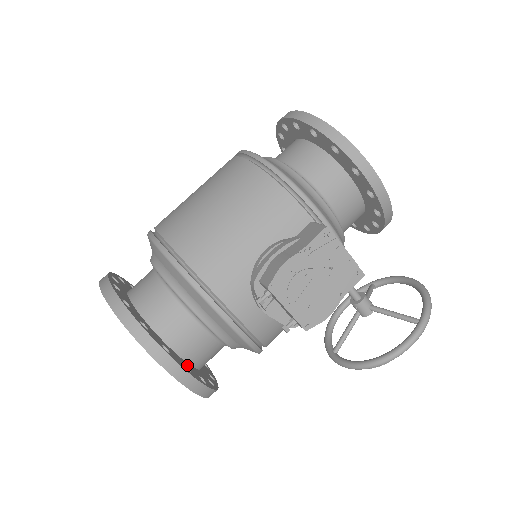
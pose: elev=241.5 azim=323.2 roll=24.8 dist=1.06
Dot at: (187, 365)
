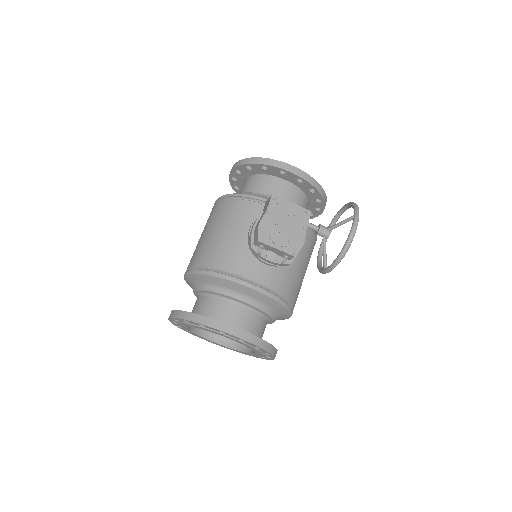
Dot at: occluded
